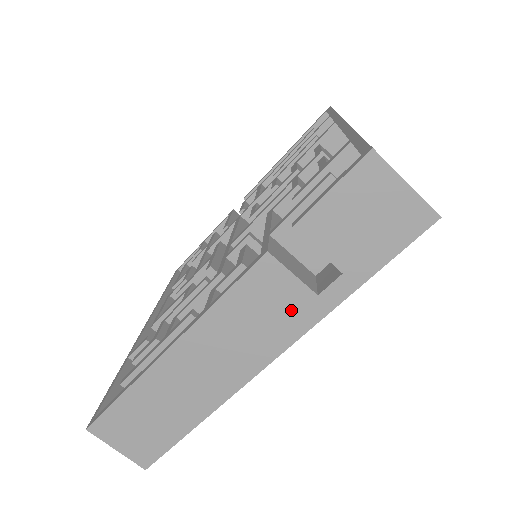
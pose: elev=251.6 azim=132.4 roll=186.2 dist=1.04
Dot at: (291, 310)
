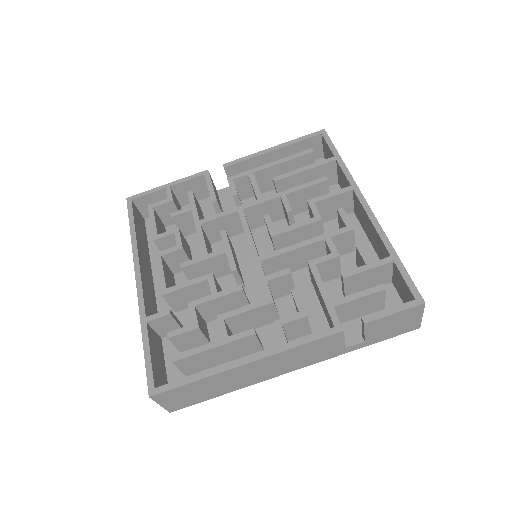
Dot at: (328, 352)
